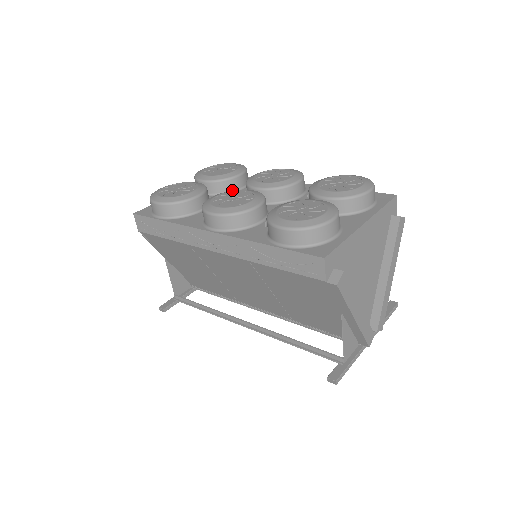
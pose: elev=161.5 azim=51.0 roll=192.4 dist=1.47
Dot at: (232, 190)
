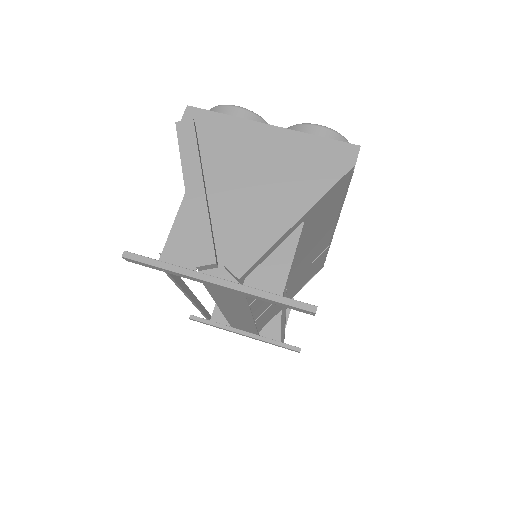
Dot at: occluded
